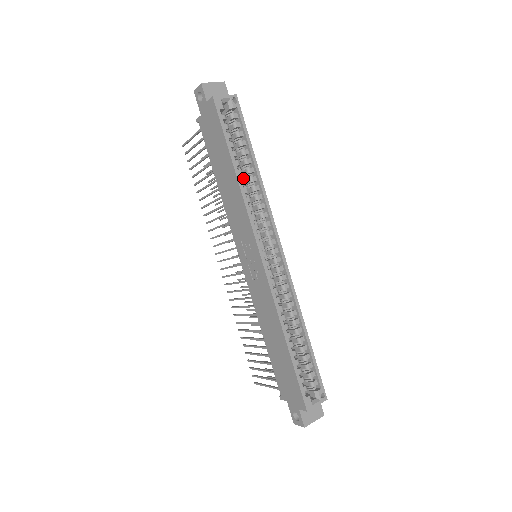
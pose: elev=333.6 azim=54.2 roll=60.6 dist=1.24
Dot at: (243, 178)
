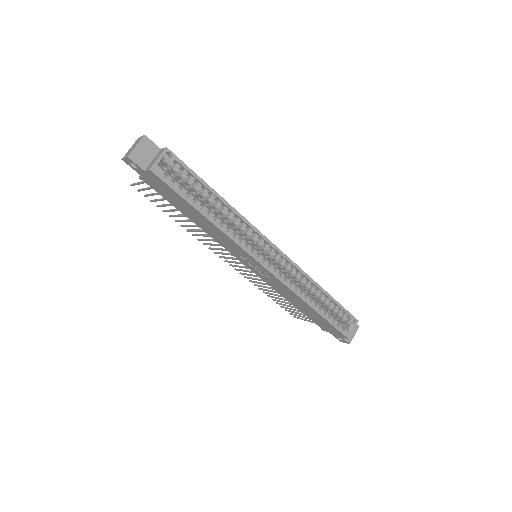
Dot at: occluded
